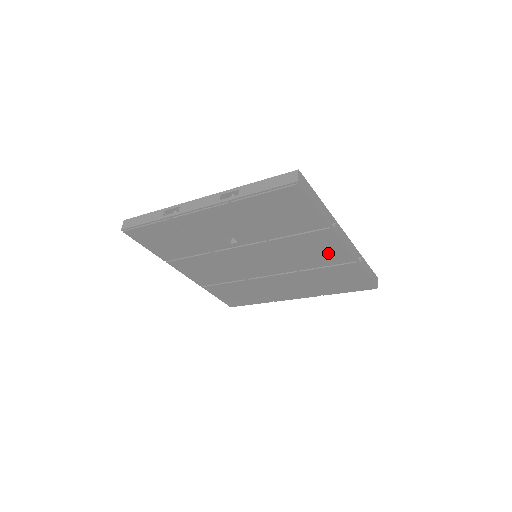
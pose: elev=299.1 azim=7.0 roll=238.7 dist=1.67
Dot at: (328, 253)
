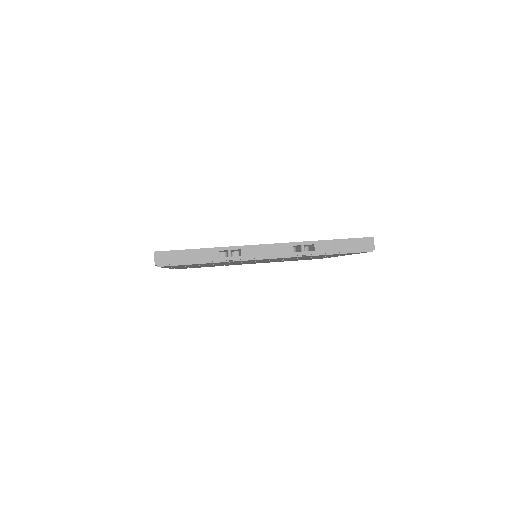
Dot at: occluded
